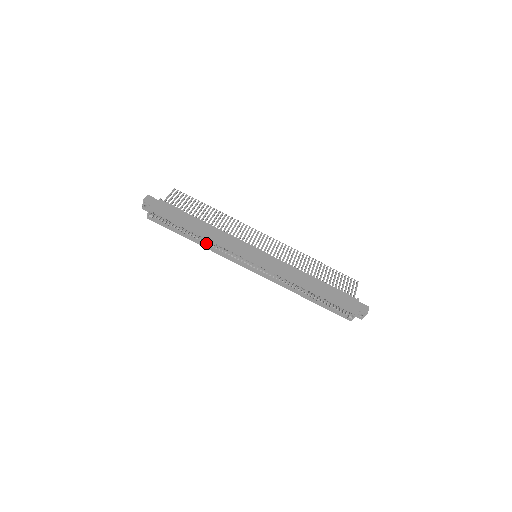
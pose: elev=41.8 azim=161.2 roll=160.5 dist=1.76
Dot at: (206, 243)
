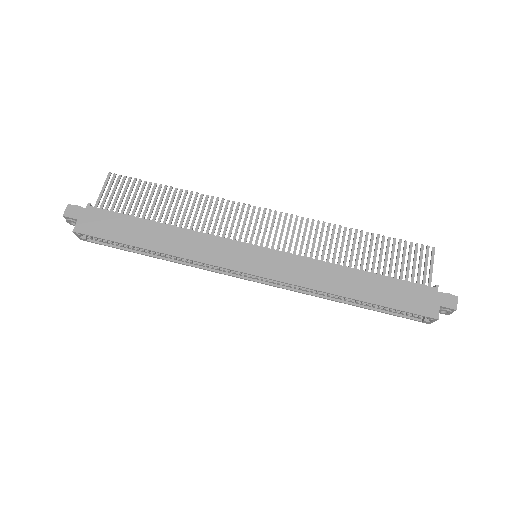
Dot at: (174, 257)
